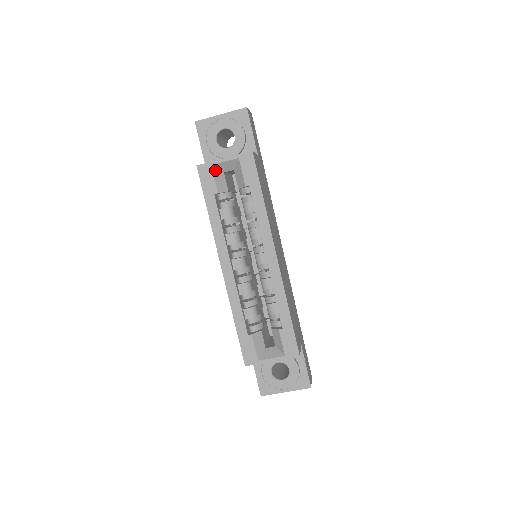
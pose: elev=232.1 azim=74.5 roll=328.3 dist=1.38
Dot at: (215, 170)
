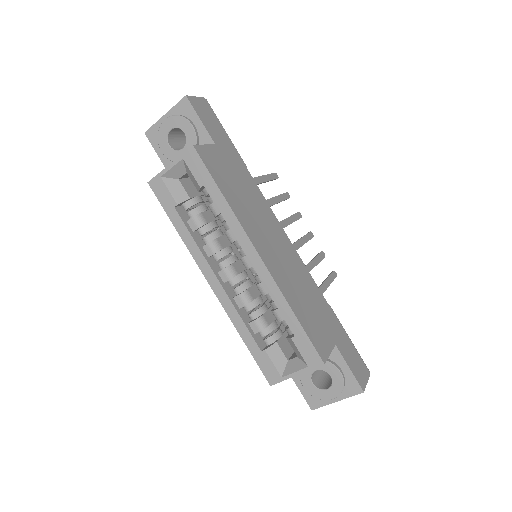
Dot at: (167, 180)
